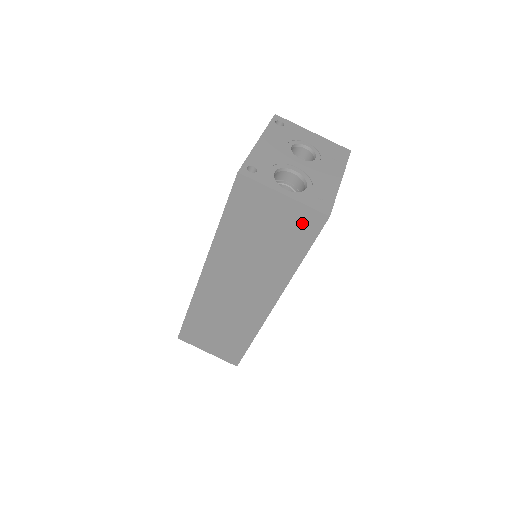
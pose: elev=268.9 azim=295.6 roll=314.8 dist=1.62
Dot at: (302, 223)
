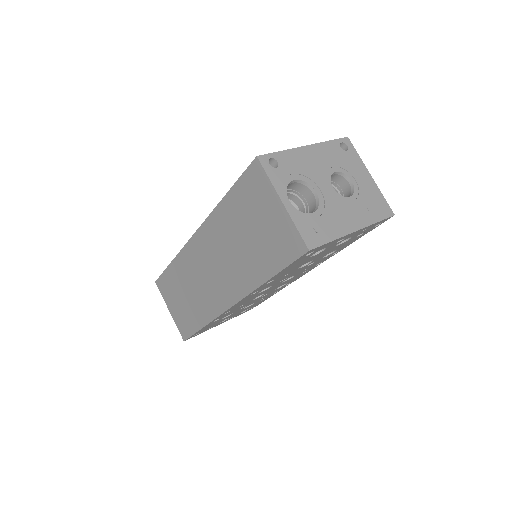
Dot at: (285, 241)
